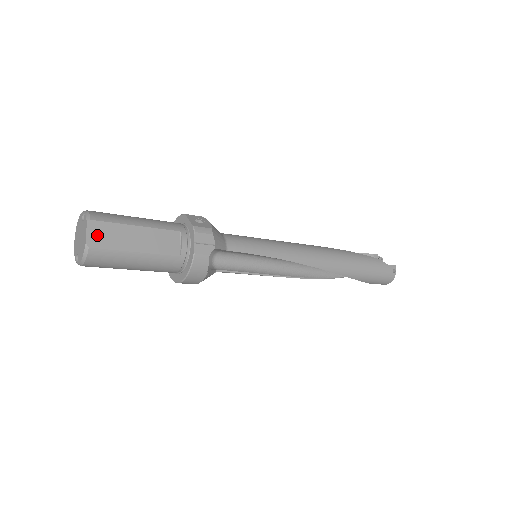
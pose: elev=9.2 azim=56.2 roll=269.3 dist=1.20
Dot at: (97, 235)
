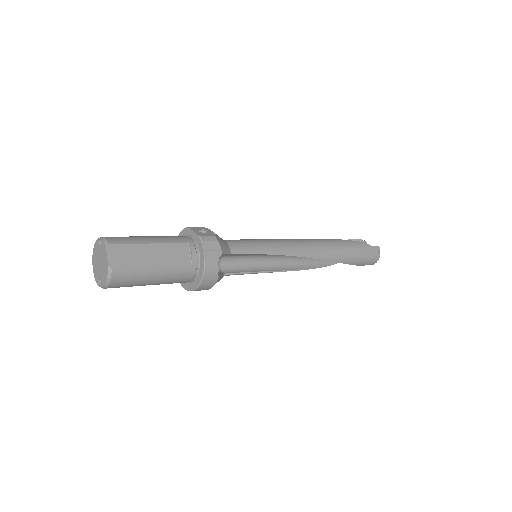
Dot at: (117, 257)
